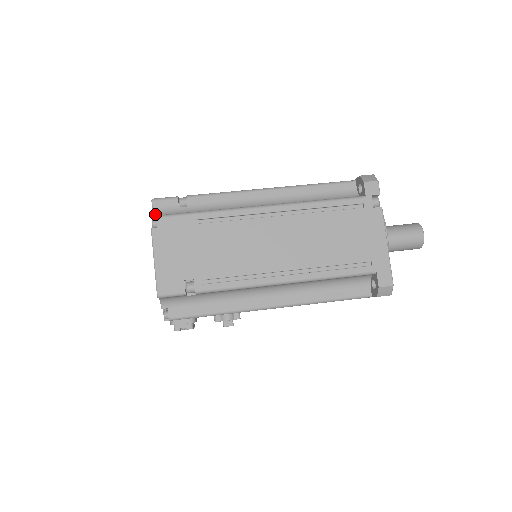
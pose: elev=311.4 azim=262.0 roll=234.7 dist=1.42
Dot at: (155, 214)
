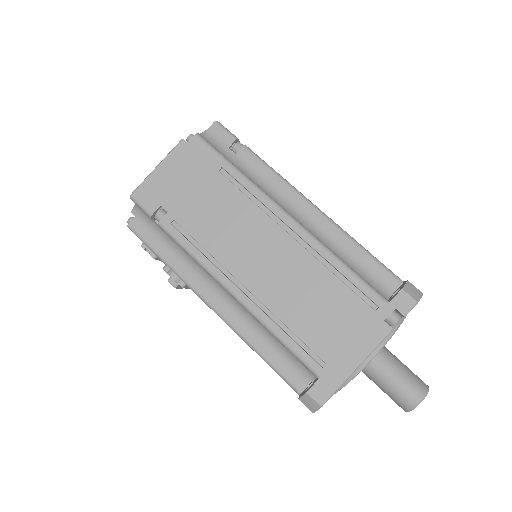
Dot at: (204, 134)
